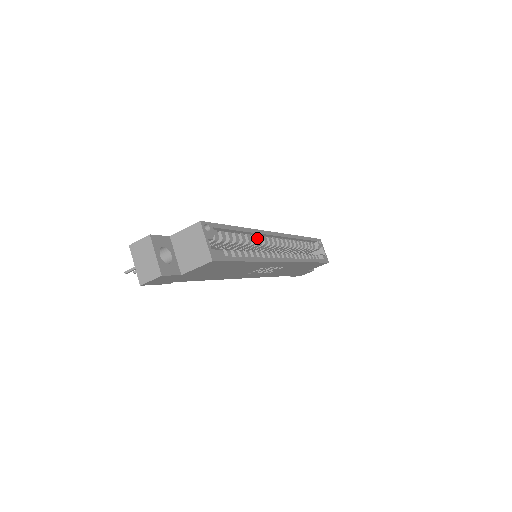
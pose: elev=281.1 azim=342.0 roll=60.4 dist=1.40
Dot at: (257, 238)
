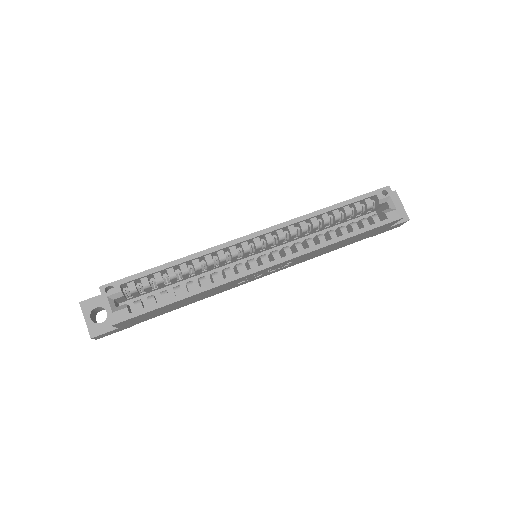
Dot at: (217, 255)
